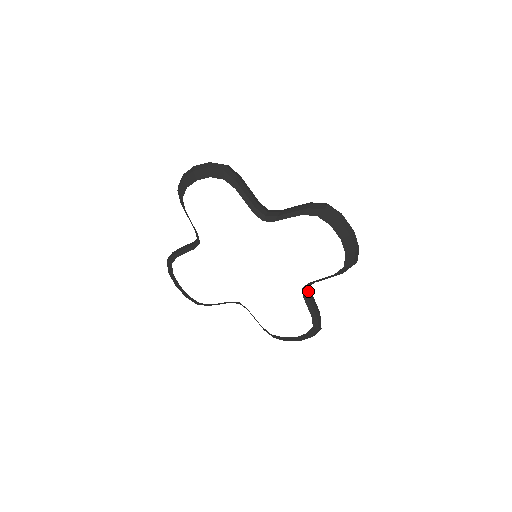
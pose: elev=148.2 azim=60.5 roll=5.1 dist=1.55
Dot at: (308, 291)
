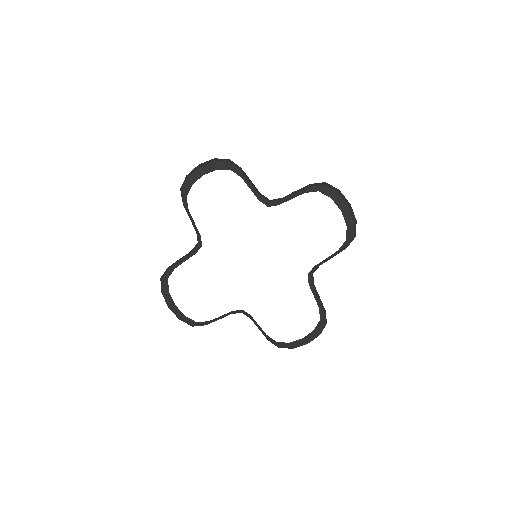
Dot at: (312, 279)
